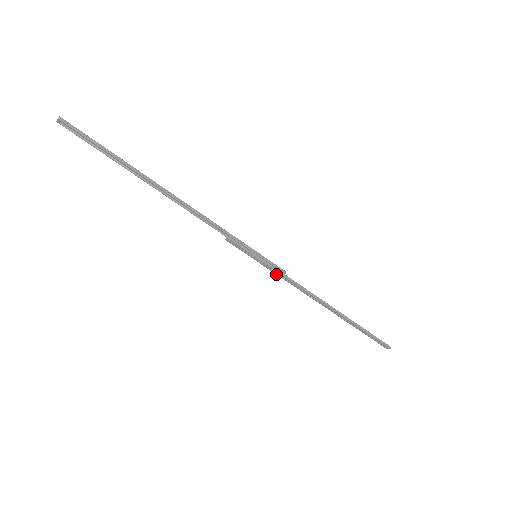
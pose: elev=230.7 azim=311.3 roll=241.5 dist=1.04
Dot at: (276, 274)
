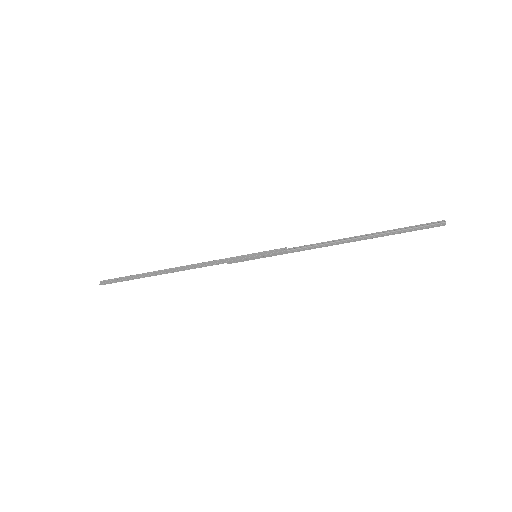
Dot at: (282, 251)
